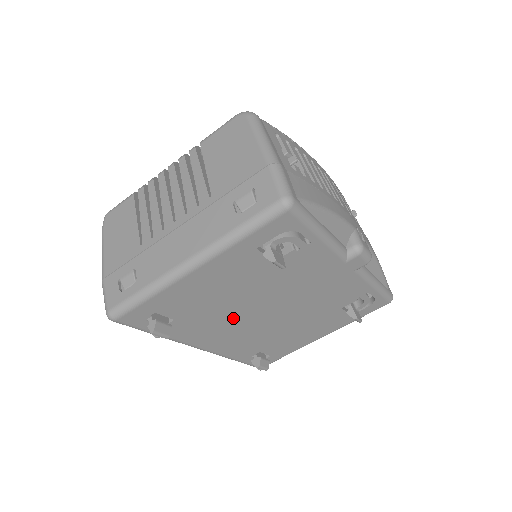
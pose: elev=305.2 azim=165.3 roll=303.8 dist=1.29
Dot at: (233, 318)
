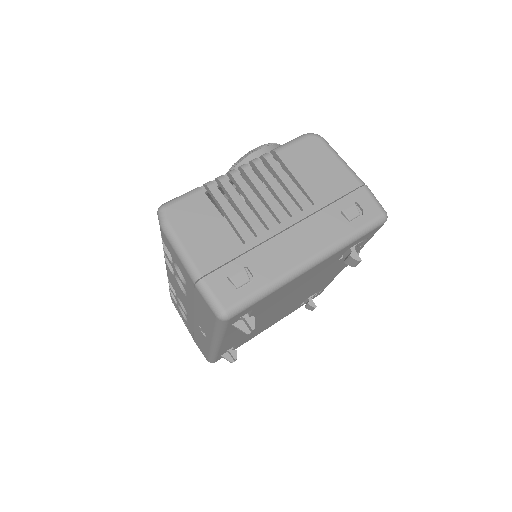
Dot at: (268, 312)
